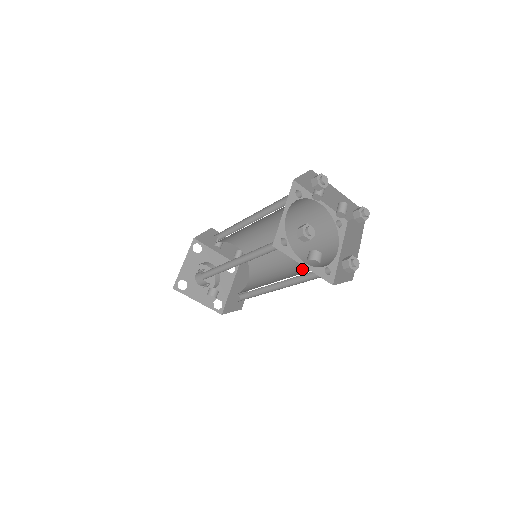
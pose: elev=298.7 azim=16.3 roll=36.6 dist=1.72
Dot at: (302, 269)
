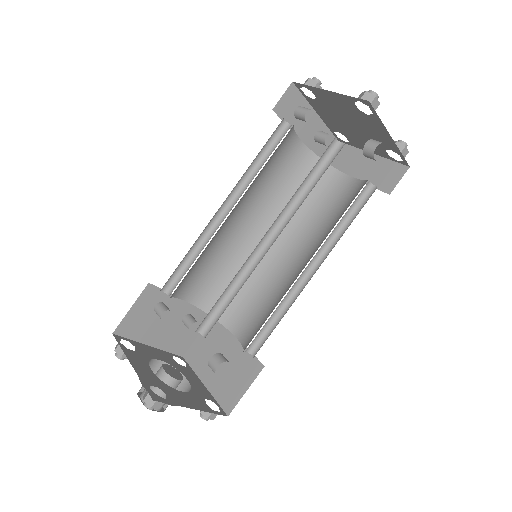
Dot at: (324, 228)
